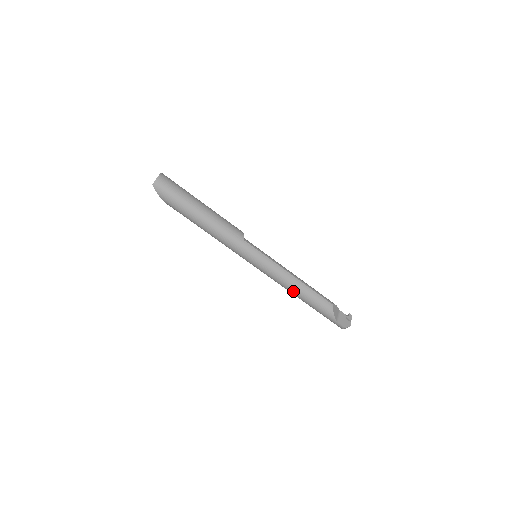
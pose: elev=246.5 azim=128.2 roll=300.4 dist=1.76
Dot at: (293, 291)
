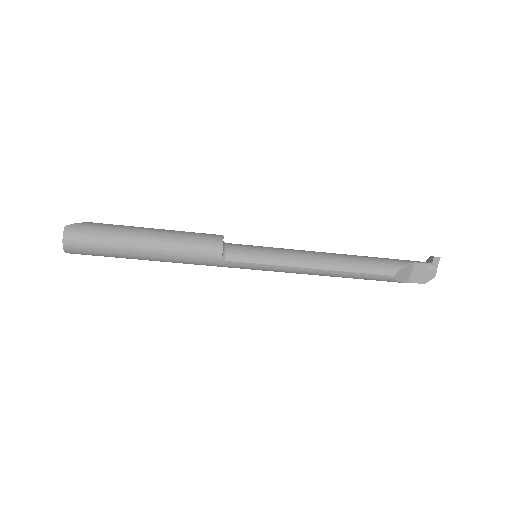
Dot at: occluded
